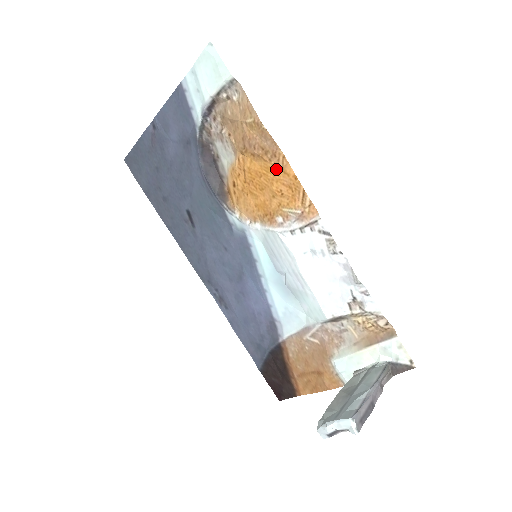
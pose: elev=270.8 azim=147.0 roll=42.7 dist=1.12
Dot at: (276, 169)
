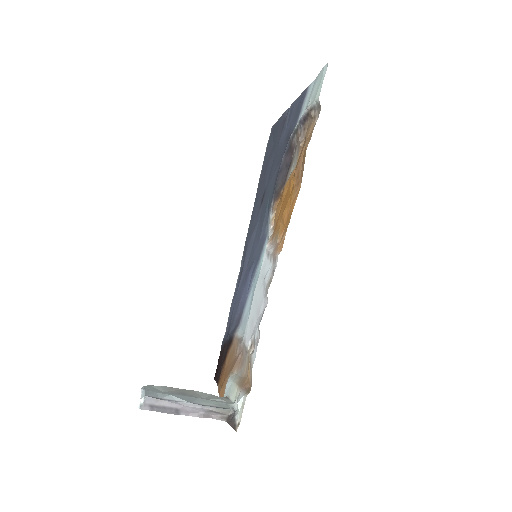
Dot at: (293, 196)
